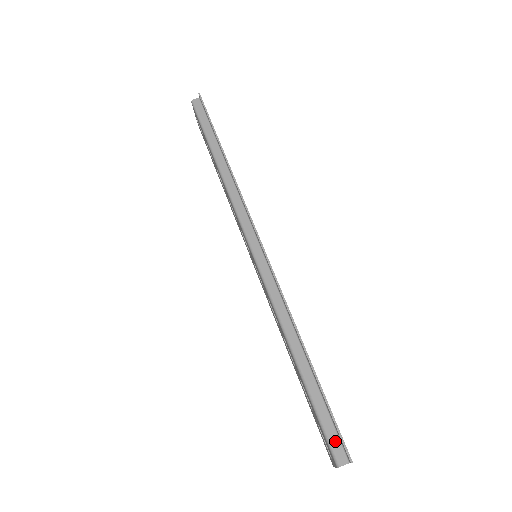
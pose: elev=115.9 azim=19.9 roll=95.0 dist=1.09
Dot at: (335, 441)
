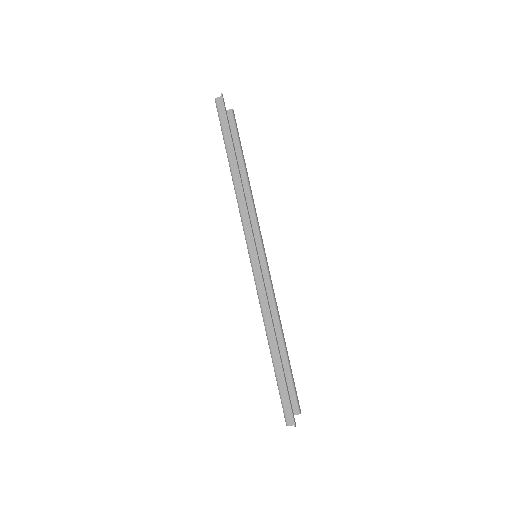
Dot at: (288, 410)
